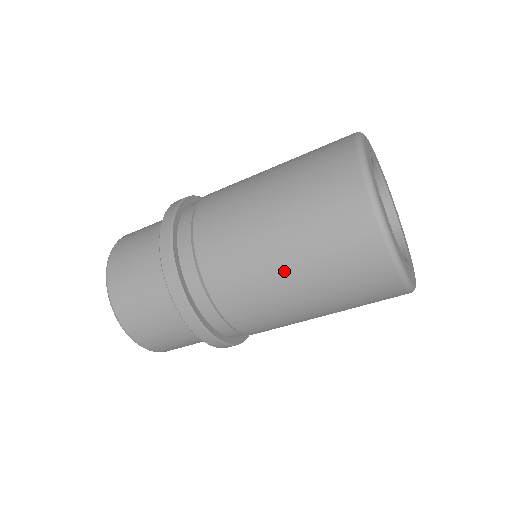
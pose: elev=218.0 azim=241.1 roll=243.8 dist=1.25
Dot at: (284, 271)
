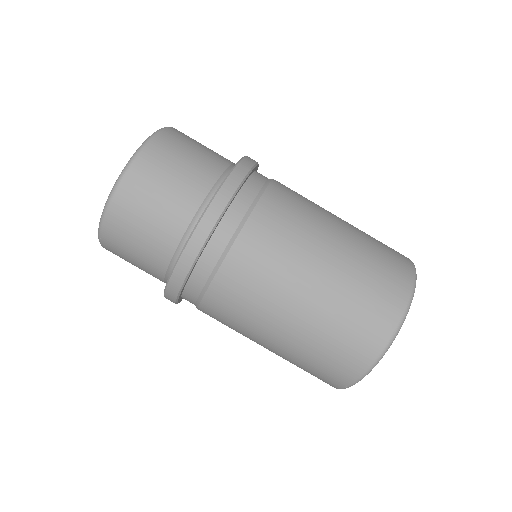
Dot at: (335, 232)
